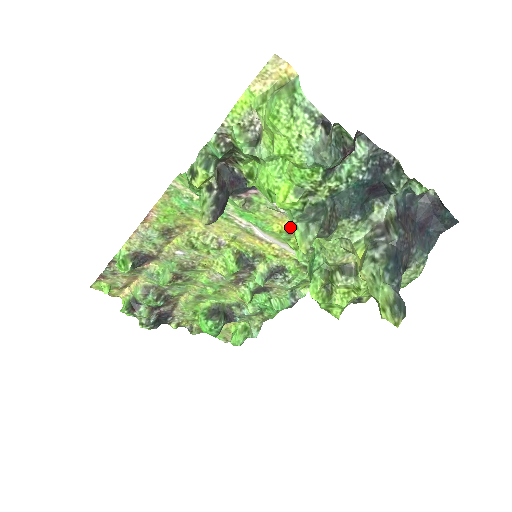
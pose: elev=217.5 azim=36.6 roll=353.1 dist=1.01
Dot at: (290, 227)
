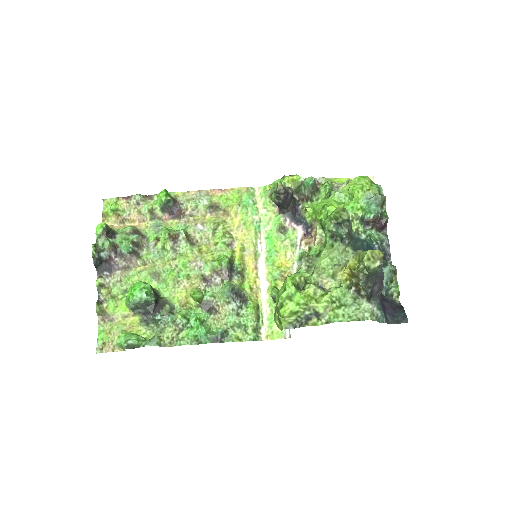
Dot at: (287, 269)
